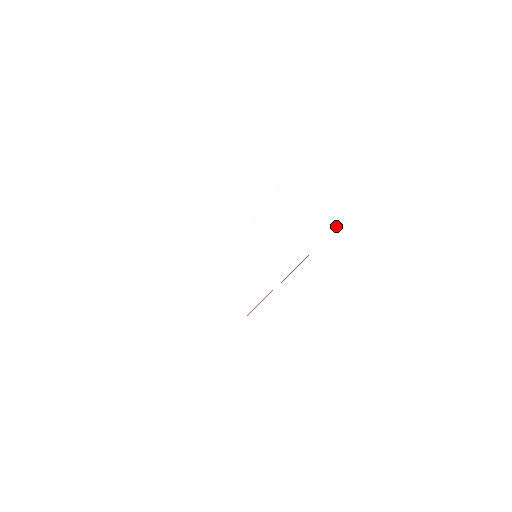
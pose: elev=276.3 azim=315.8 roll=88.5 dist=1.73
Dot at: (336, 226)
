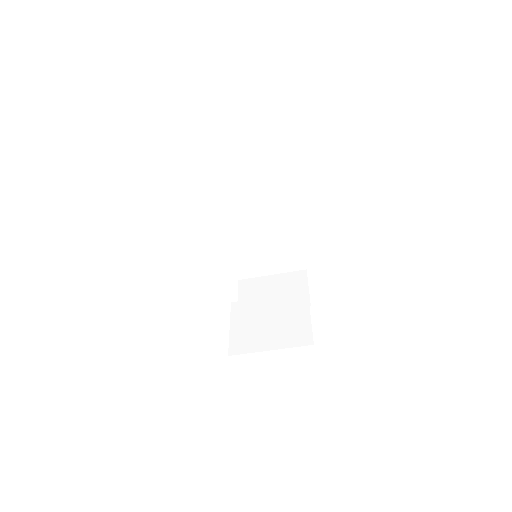
Dot at: (281, 158)
